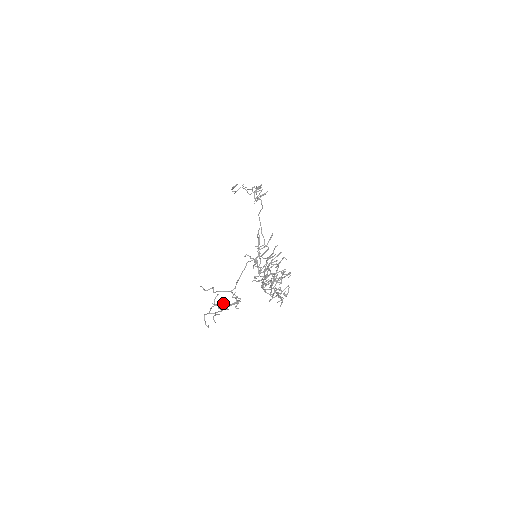
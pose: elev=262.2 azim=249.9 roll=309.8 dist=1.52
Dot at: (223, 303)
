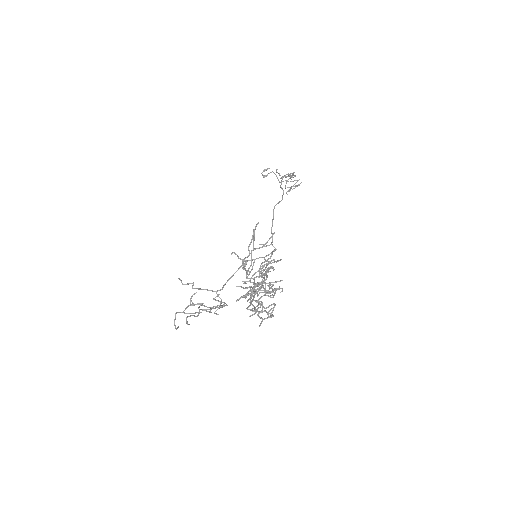
Dot at: (200, 304)
